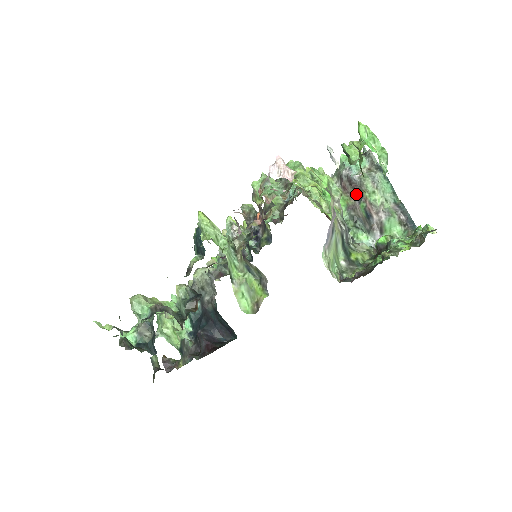
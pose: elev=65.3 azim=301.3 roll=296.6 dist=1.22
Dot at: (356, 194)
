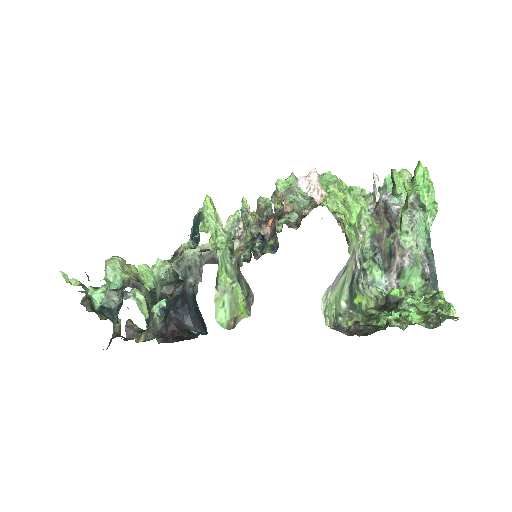
Dot at: (387, 225)
